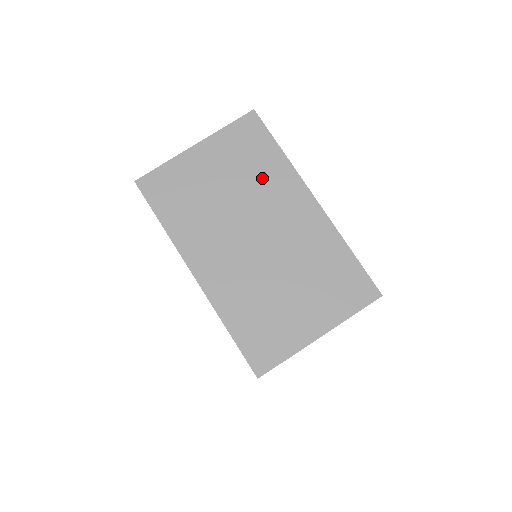
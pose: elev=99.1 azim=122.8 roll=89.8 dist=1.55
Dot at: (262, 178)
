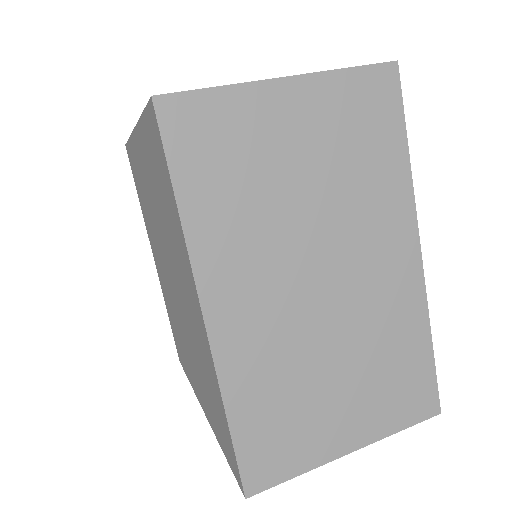
Dot at: occluded
